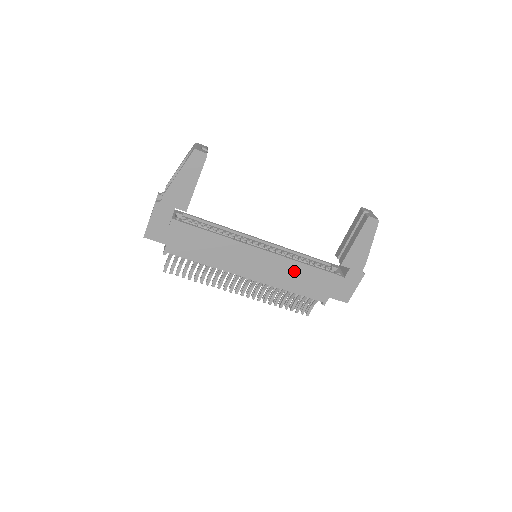
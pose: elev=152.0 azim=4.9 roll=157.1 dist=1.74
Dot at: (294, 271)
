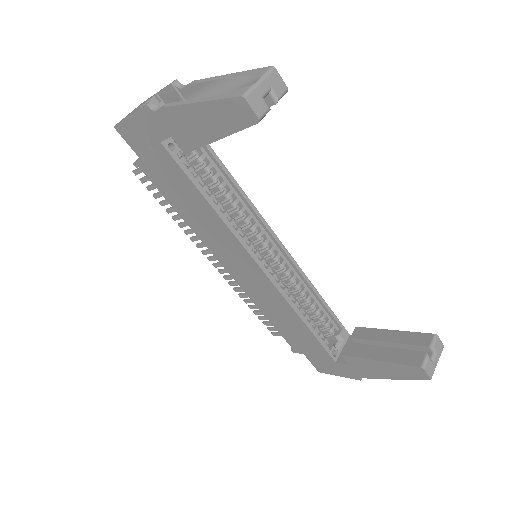
Dot at: (283, 311)
